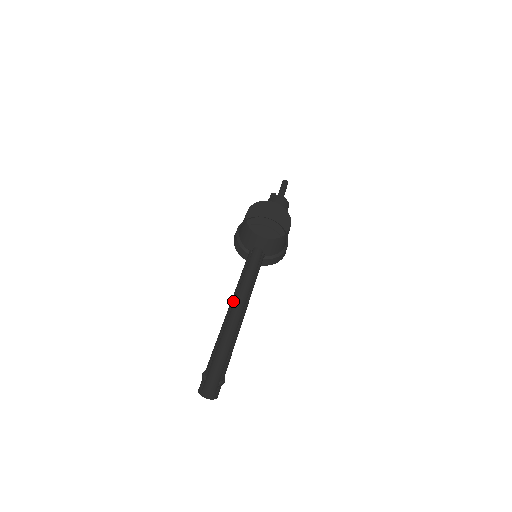
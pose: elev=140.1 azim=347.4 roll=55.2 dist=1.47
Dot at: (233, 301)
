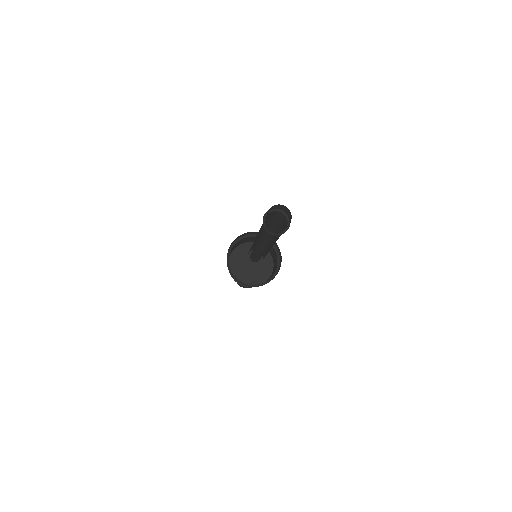
Dot at: occluded
